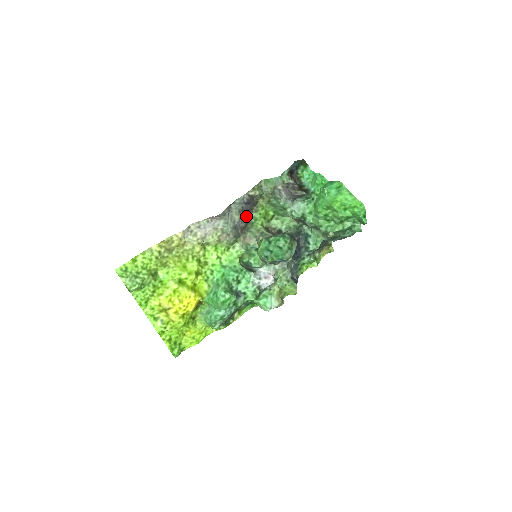
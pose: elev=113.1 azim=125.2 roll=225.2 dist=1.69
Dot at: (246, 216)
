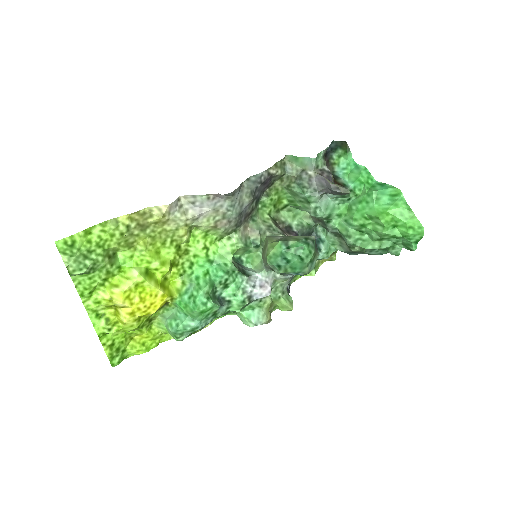
Dot at: (255, 199)
